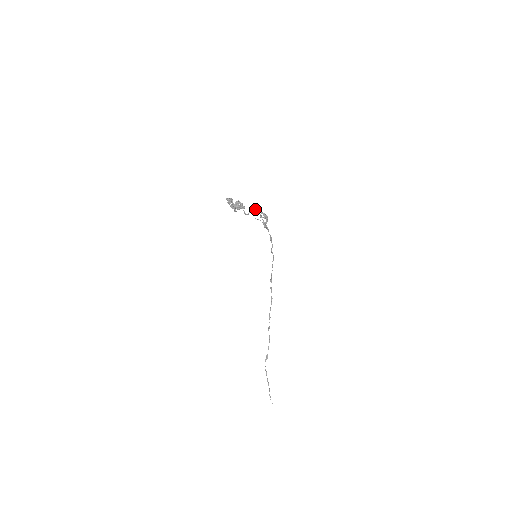
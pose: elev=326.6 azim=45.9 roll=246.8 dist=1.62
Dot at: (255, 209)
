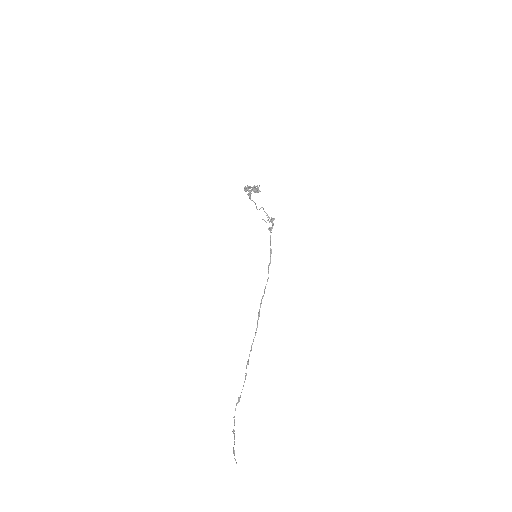
Dot at: (264, 211)
